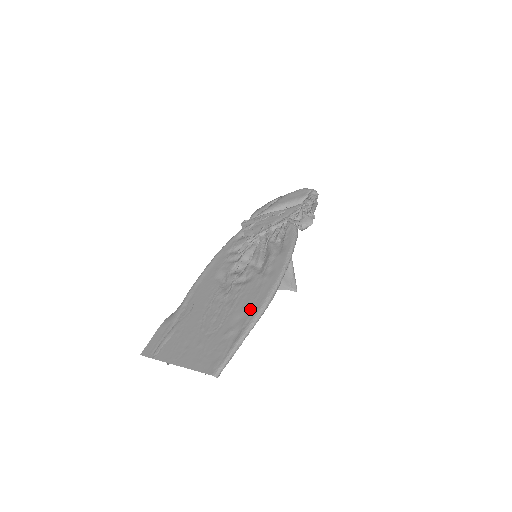
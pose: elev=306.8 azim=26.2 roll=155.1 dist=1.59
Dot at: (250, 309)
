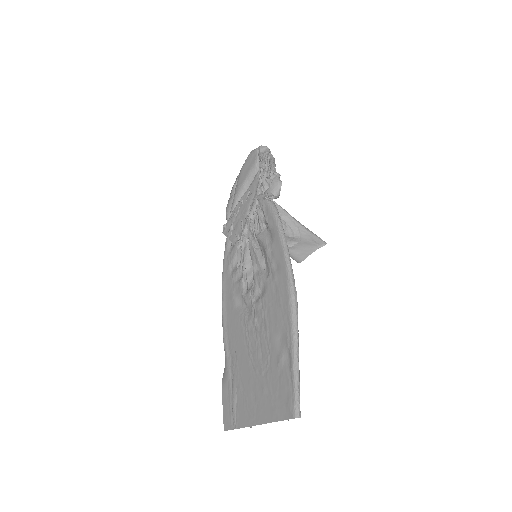
Dot at: (283, 322)
